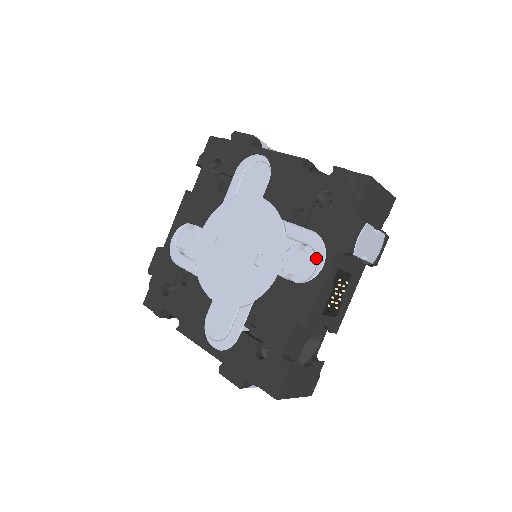
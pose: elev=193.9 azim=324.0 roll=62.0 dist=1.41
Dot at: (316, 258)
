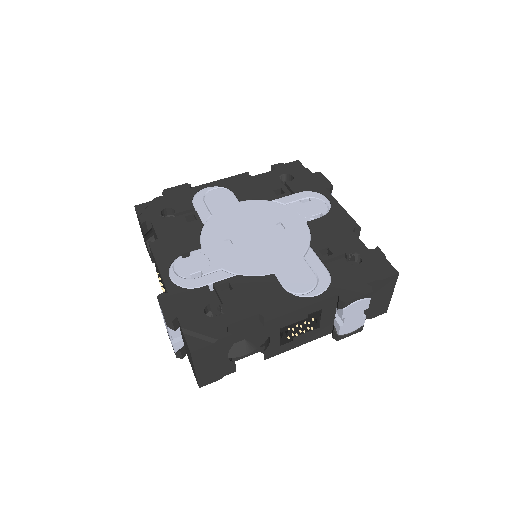
Dot at: (318, 199)
